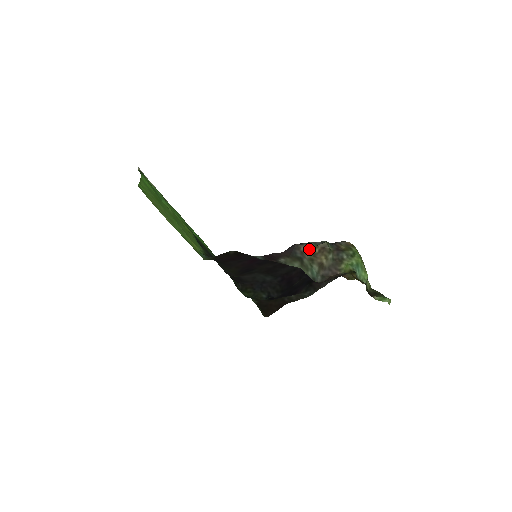
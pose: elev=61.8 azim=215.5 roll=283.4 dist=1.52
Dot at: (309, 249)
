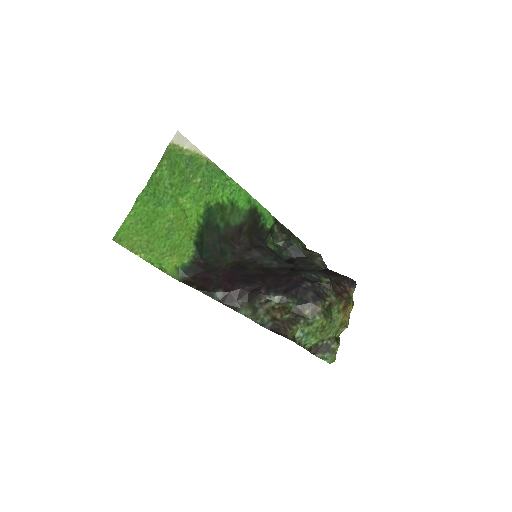
Dot at: (270, 302)
